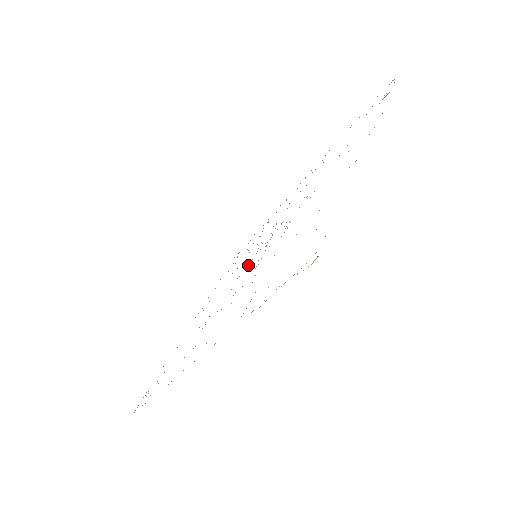
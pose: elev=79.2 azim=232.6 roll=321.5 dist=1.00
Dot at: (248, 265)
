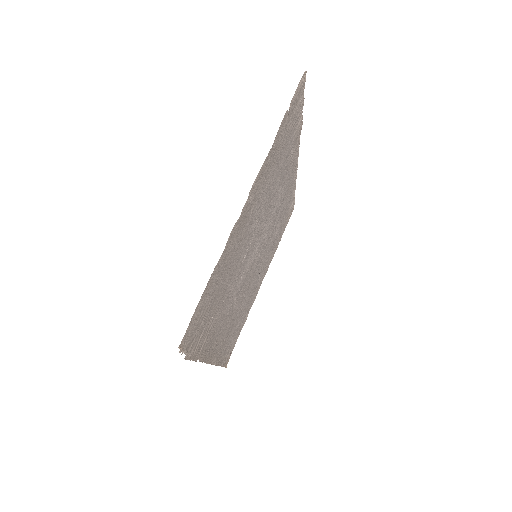
Dot at: (254, 262)
